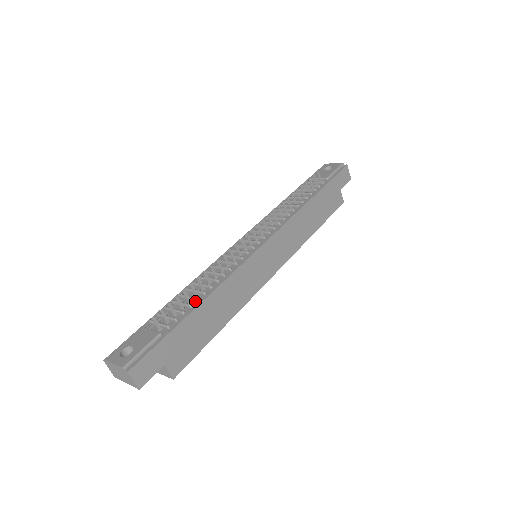
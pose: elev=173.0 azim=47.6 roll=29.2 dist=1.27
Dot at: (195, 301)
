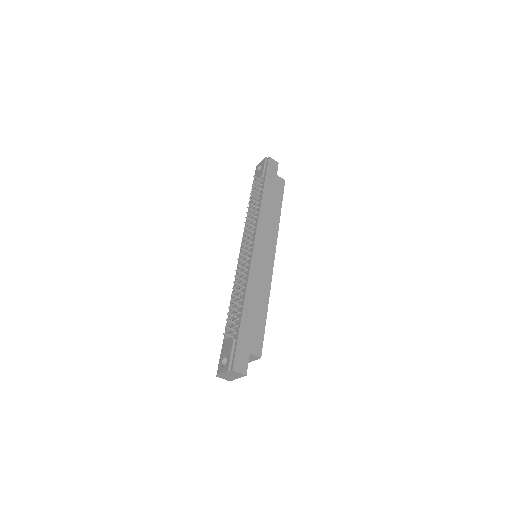
Dot at: (240, 308)
